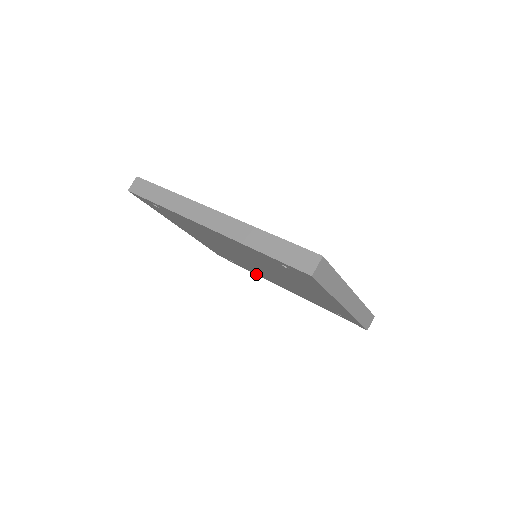
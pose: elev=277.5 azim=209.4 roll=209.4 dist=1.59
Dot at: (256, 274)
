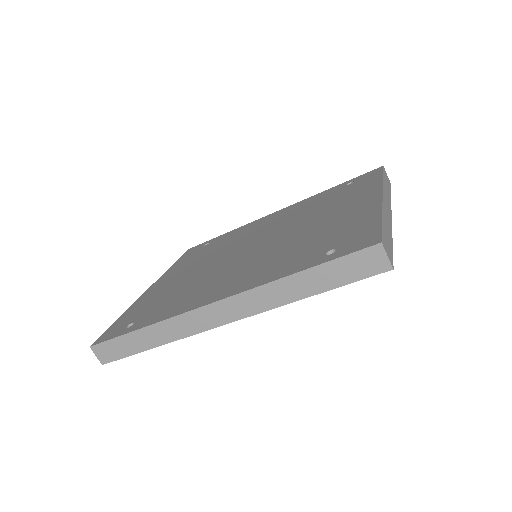
Dot at: occluded
